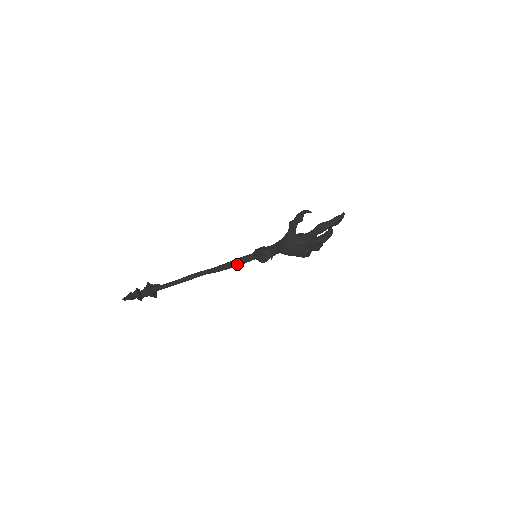
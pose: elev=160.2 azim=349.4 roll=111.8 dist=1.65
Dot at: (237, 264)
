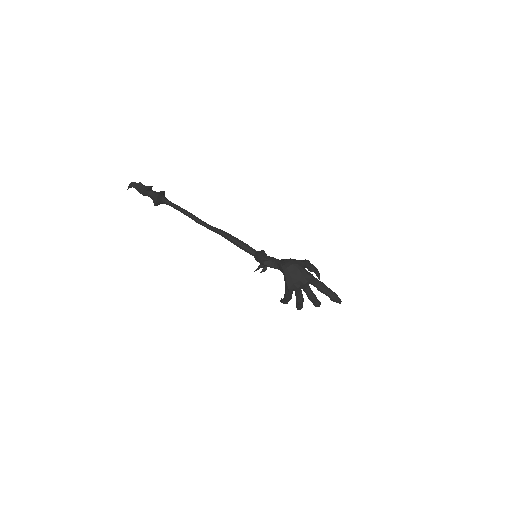
Dot at: (240, 243)
